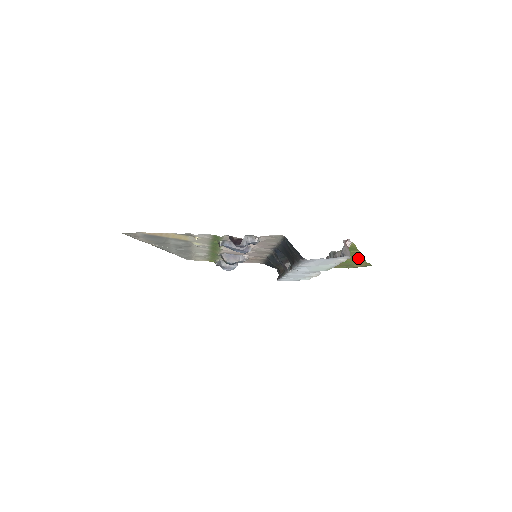
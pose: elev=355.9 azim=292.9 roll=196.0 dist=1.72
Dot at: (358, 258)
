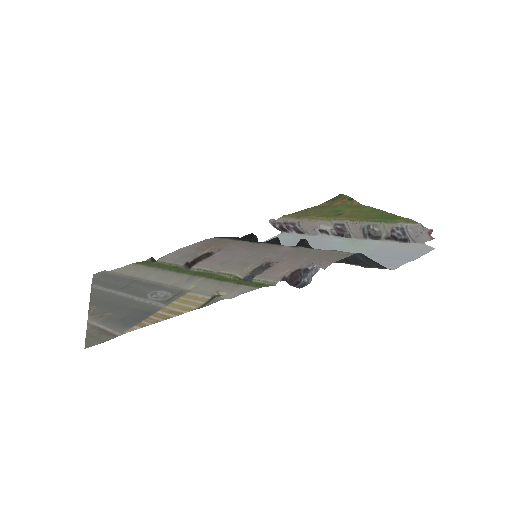
Dot at: (364, 208)
